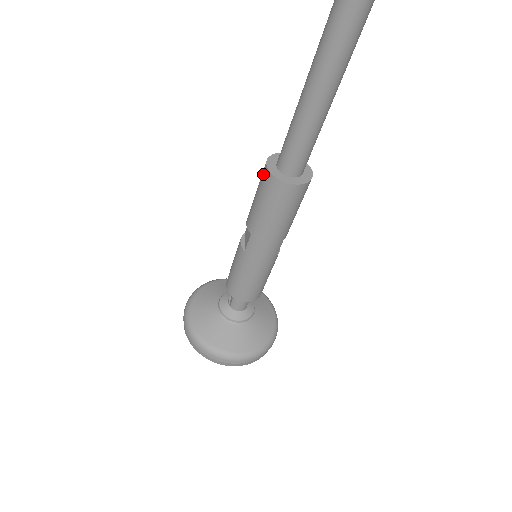
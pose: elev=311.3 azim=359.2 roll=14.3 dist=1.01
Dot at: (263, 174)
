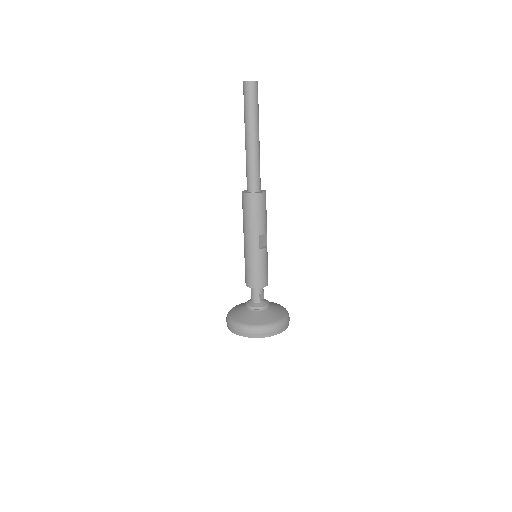
Dot at: occluded
